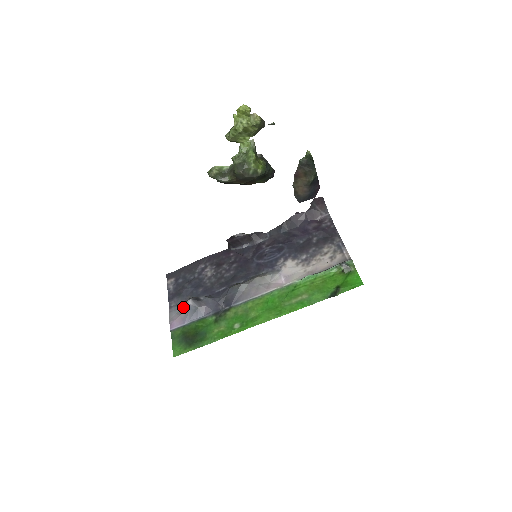
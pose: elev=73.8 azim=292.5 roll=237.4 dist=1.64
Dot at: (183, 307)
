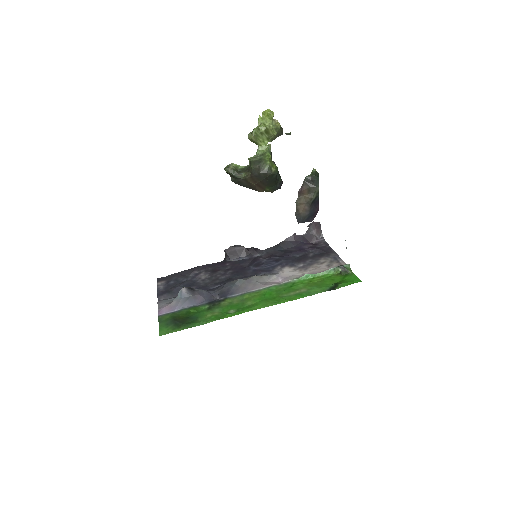
Dot at: occluded
